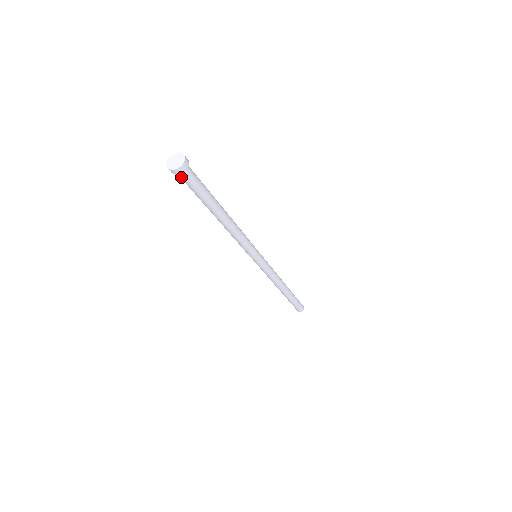
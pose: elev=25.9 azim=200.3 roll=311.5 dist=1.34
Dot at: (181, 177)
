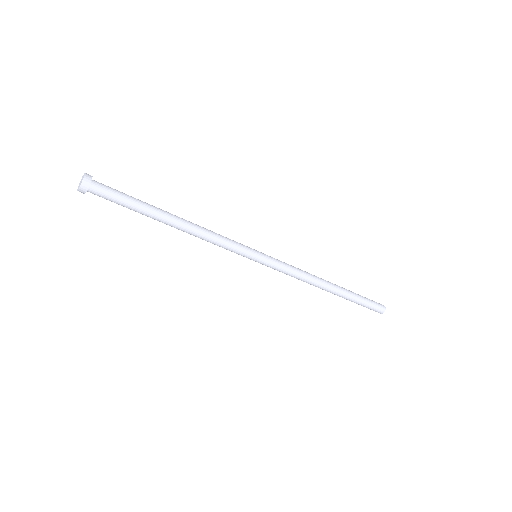
Dot at: (95, 194)
